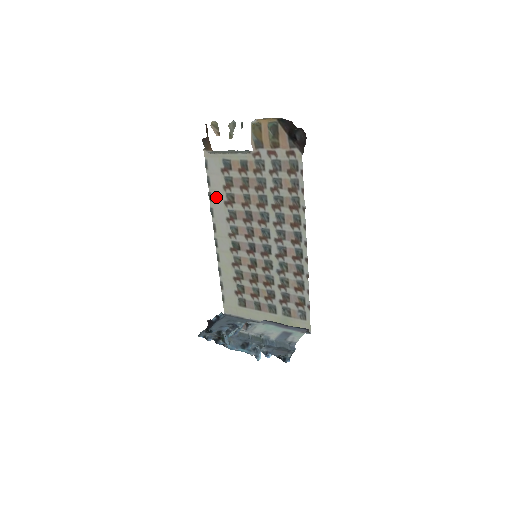
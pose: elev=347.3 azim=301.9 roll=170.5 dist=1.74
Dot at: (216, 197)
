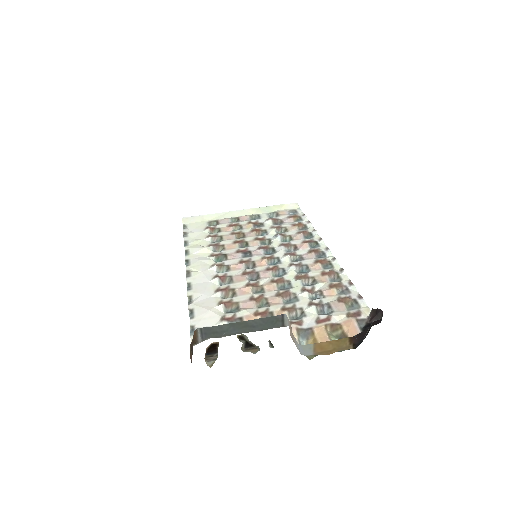
Dot at: (201, 298)
